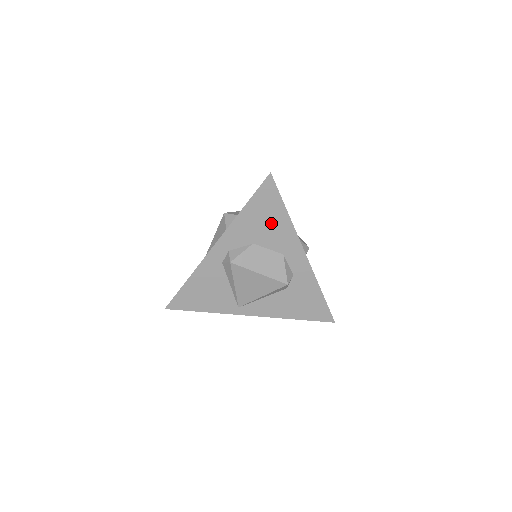
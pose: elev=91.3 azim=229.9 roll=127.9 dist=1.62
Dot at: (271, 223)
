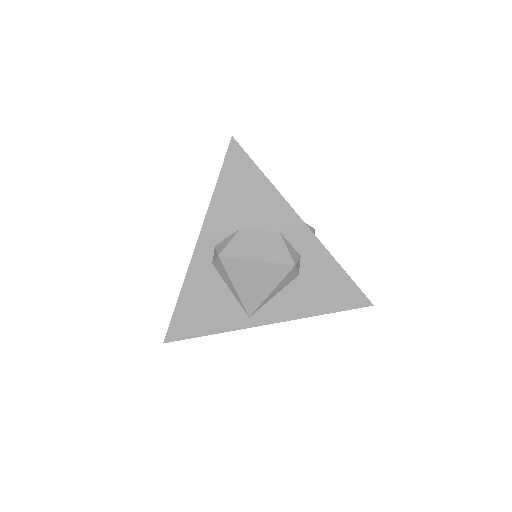
Dot at: (252, 197)
